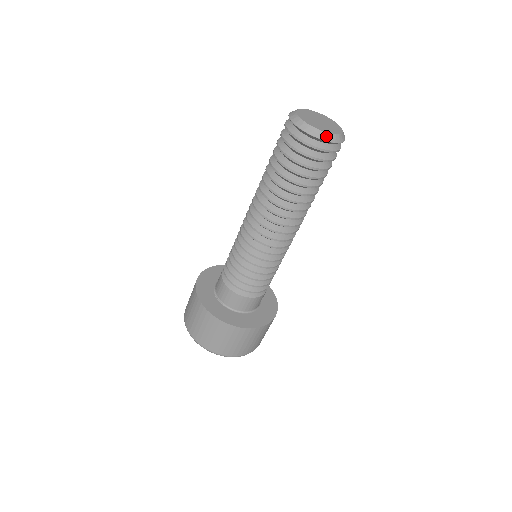
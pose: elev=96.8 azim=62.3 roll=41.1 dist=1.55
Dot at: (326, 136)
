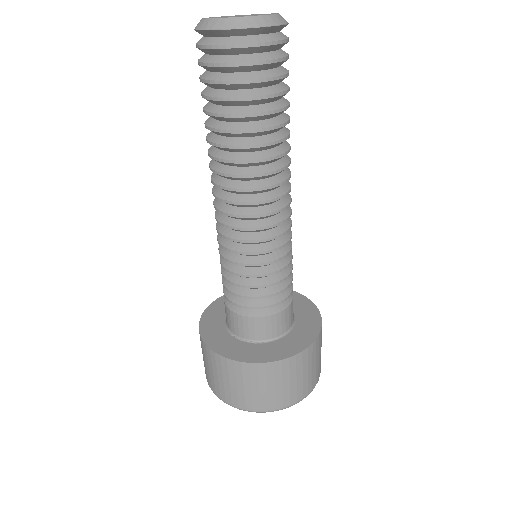
Dot at: (273, 19)
